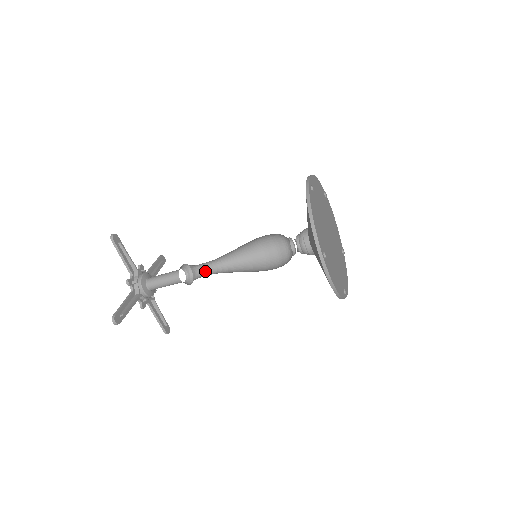
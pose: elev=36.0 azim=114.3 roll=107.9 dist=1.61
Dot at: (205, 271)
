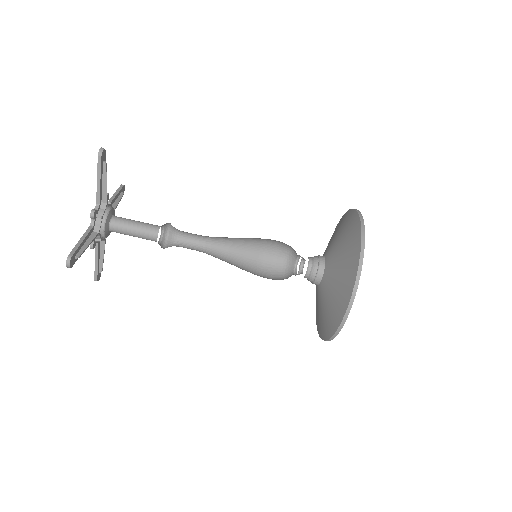
Dot at: occluded
